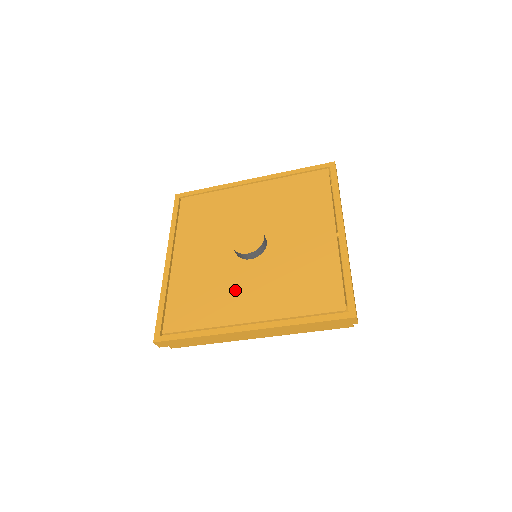
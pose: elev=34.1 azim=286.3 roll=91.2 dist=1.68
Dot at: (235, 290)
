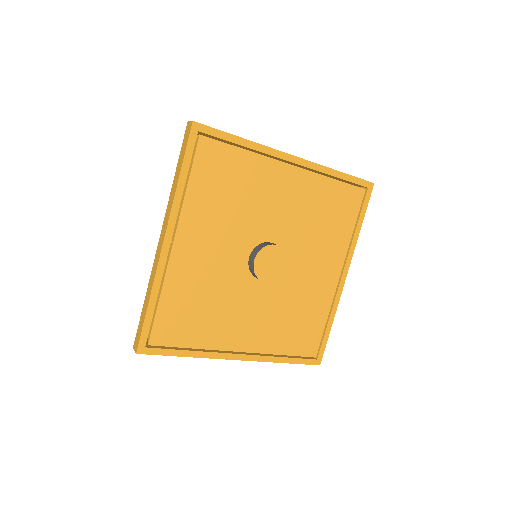
Dot at: (237, 313)
